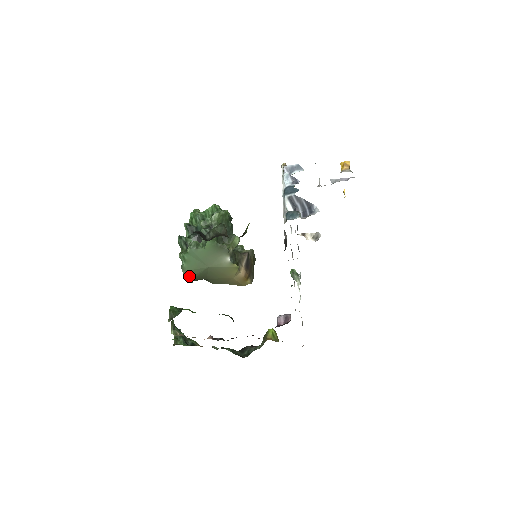
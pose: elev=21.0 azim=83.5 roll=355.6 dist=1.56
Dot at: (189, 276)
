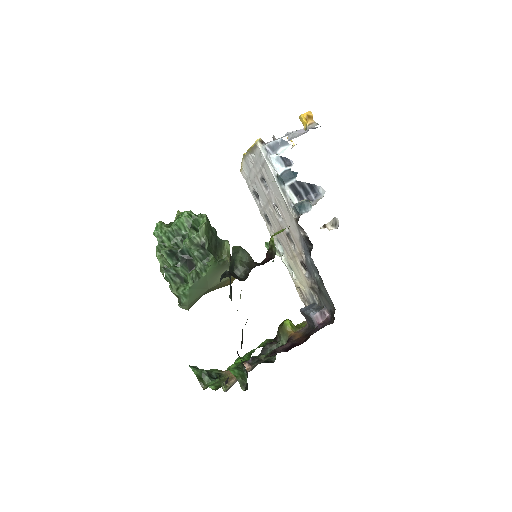
Dot at: (188, 308)
